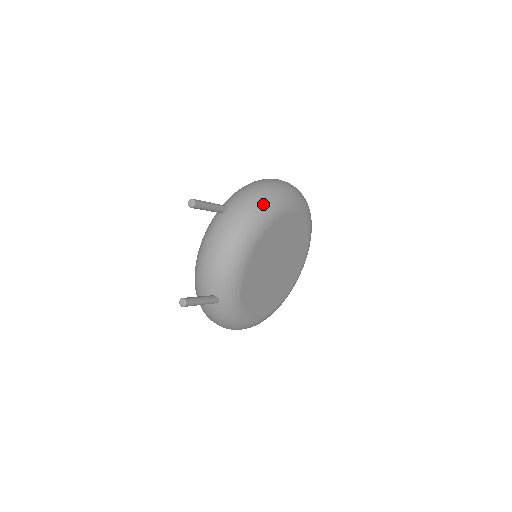
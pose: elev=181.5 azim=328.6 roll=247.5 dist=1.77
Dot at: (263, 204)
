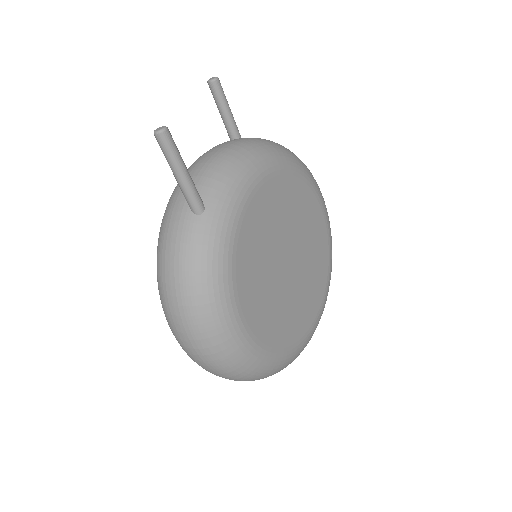
Dot at: (291, 152)
